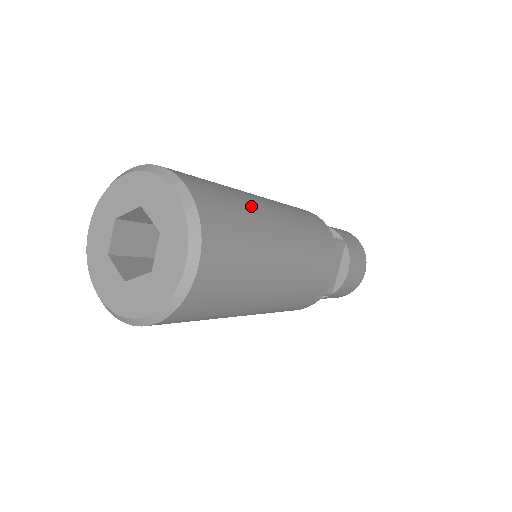
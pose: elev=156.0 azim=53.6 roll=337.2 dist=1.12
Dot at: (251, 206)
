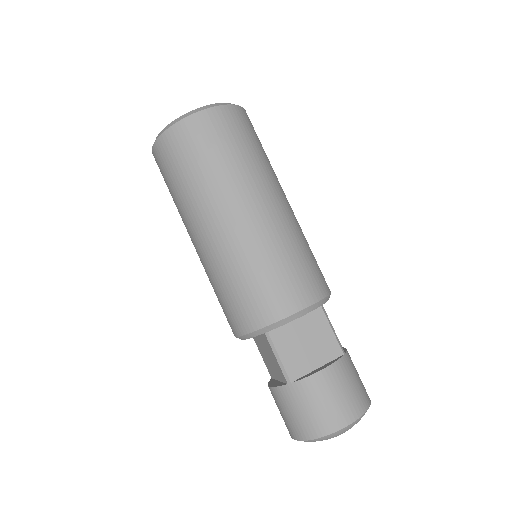
Dot at: (271, 168)
